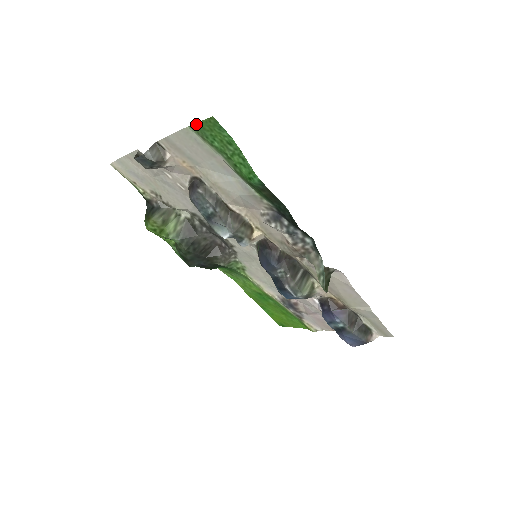
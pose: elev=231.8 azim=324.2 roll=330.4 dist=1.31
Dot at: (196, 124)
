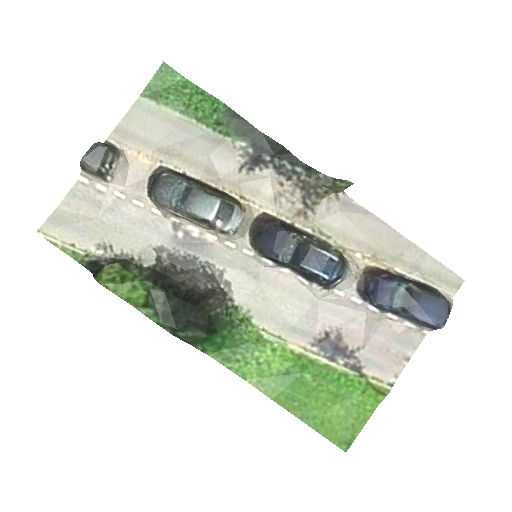
Dot at: (148, 86)
